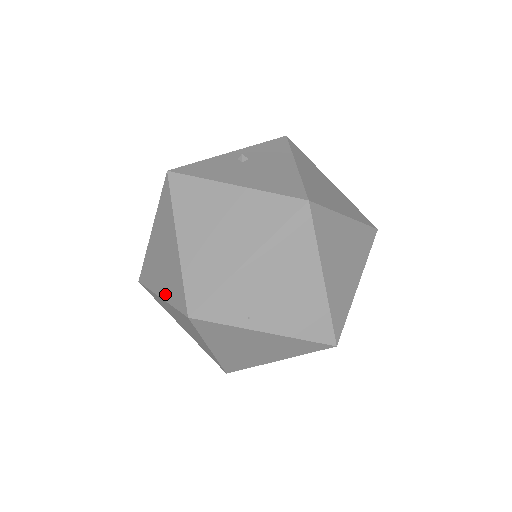
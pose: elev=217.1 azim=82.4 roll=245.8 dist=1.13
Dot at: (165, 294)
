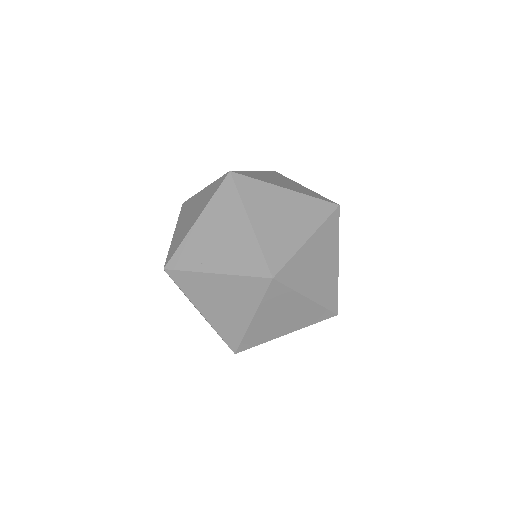
Dot at: occluded
